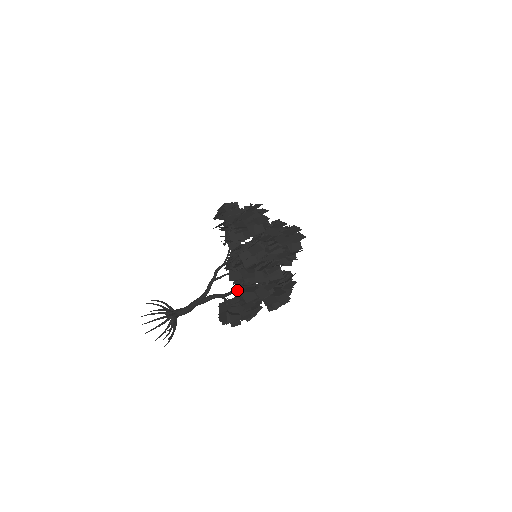
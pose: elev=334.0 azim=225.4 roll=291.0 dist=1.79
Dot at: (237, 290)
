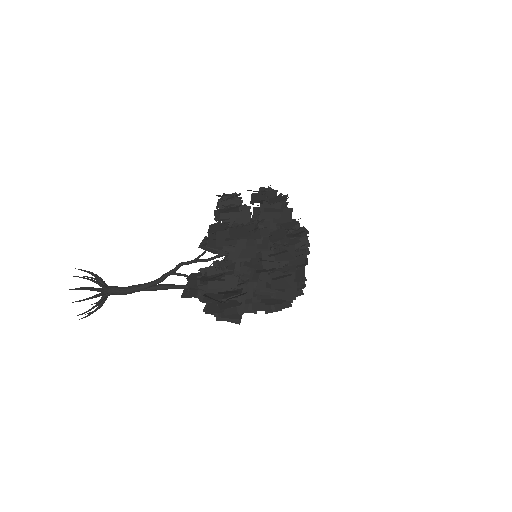
Dot at: occluded
